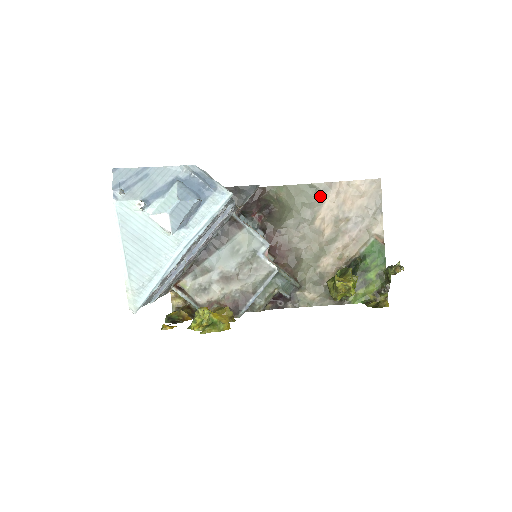
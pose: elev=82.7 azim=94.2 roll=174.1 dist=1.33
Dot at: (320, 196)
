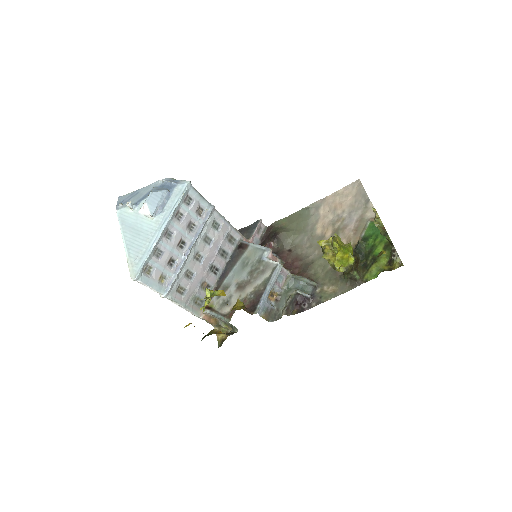
Dot at: (315, 212)
